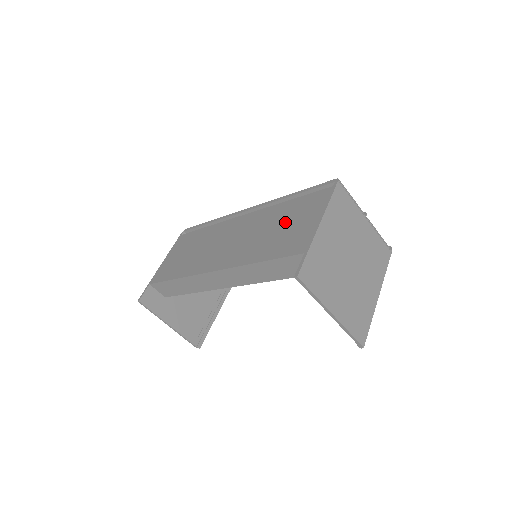
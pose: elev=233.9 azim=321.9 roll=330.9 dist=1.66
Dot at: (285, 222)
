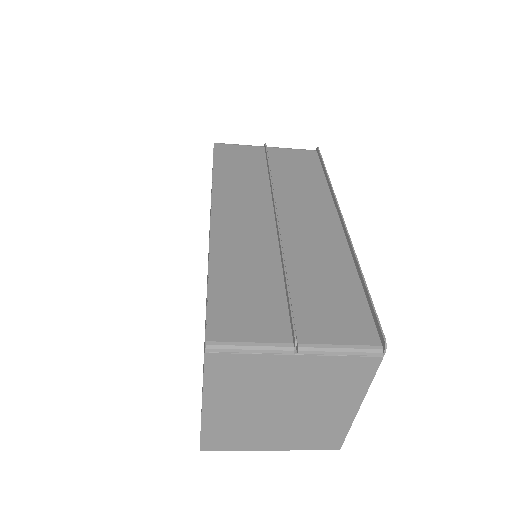
Dot at: occluded
